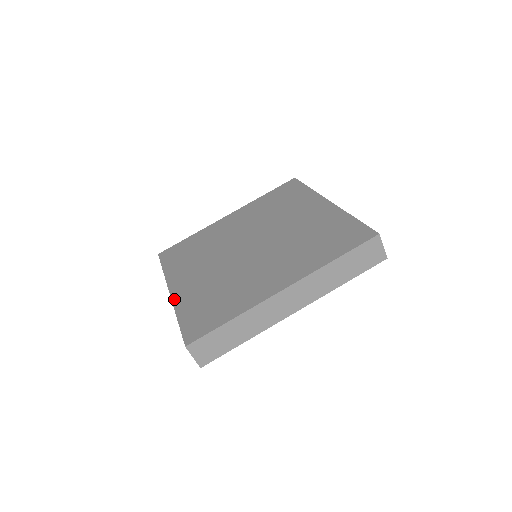
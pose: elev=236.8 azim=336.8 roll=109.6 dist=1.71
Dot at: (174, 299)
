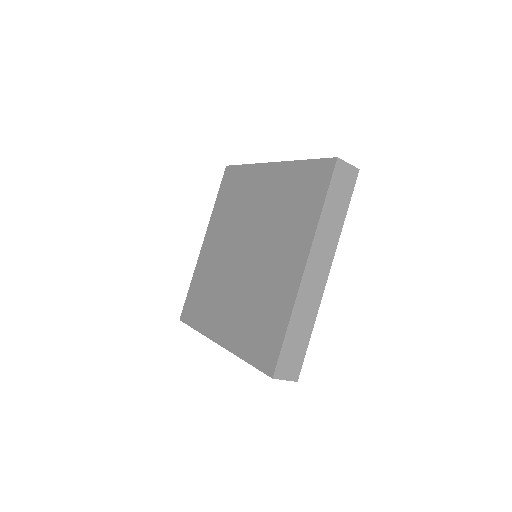
Dot at: (199, 258)
